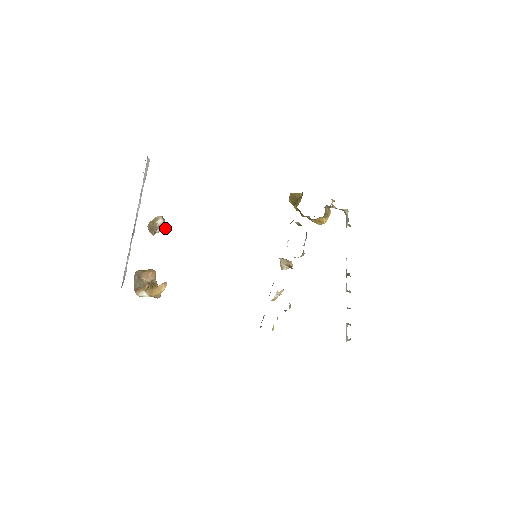
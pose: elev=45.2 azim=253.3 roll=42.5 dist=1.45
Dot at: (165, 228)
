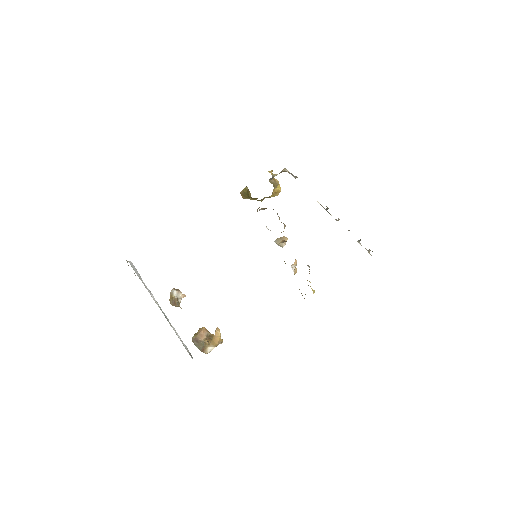
Dot at: (182, 294)
